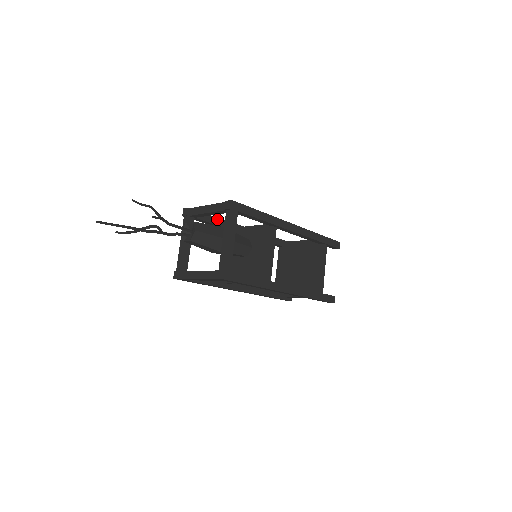
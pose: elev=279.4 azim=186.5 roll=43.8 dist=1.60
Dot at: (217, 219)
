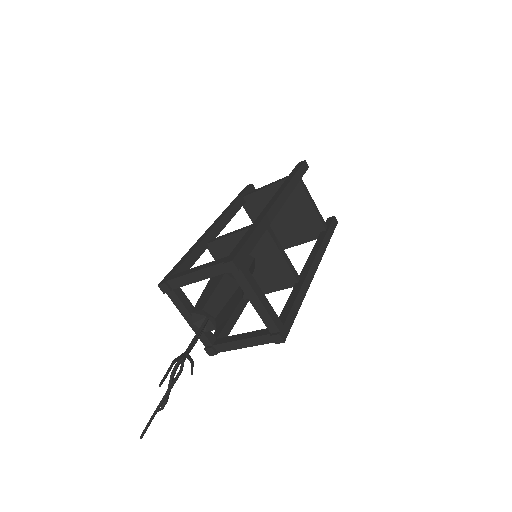
Dot at: (191, 256)
